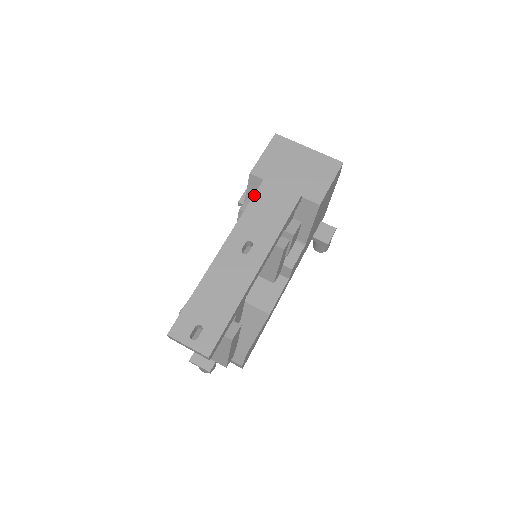
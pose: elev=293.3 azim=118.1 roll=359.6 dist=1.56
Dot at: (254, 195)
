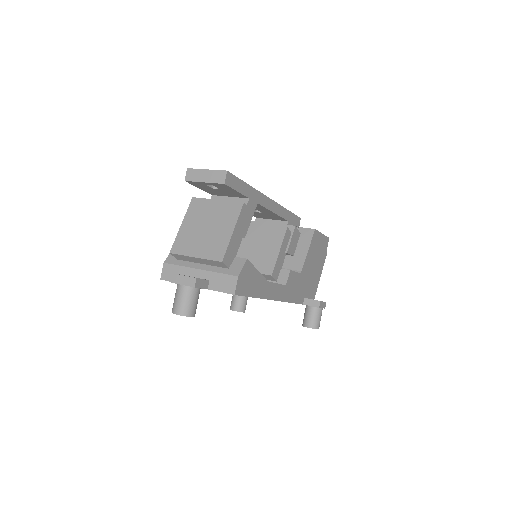
Dot at: occluded
